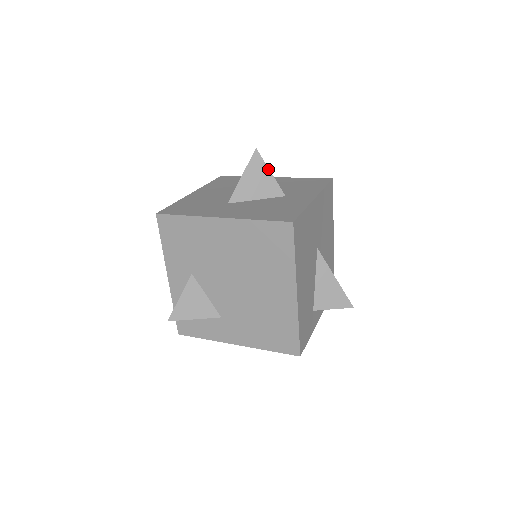
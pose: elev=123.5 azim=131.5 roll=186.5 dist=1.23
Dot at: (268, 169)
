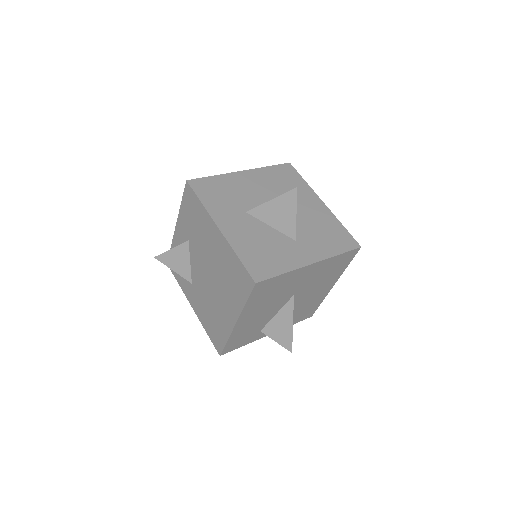
Dot at: (296, 210)
